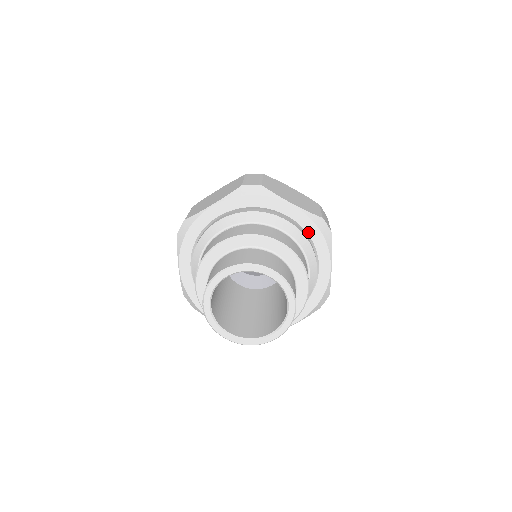
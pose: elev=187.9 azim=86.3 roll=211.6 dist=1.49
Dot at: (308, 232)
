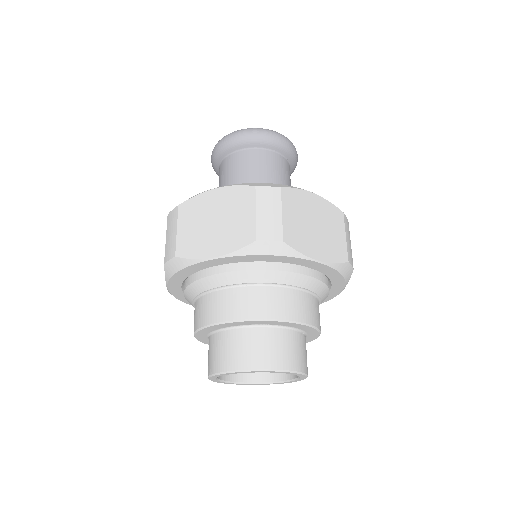
Dot at: (328, 276)
